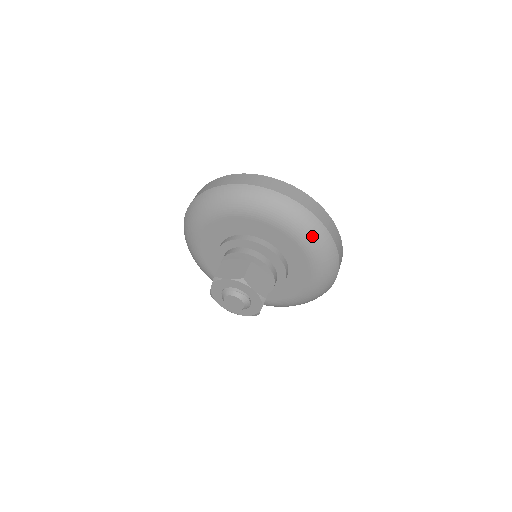
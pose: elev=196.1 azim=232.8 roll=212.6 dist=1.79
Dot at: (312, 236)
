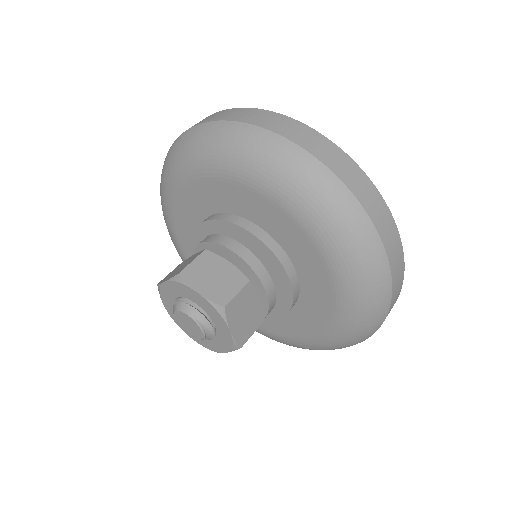
Dot at: (287, 176)
